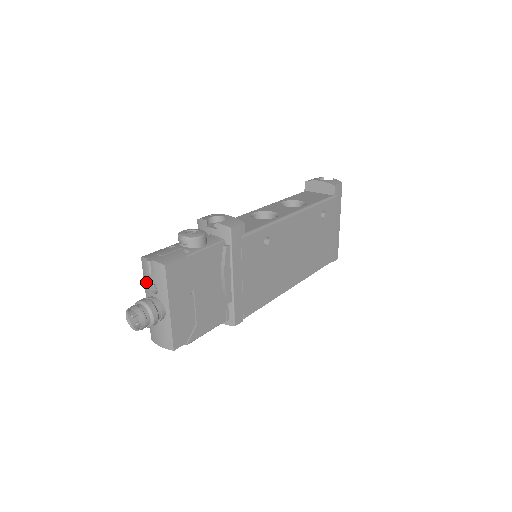
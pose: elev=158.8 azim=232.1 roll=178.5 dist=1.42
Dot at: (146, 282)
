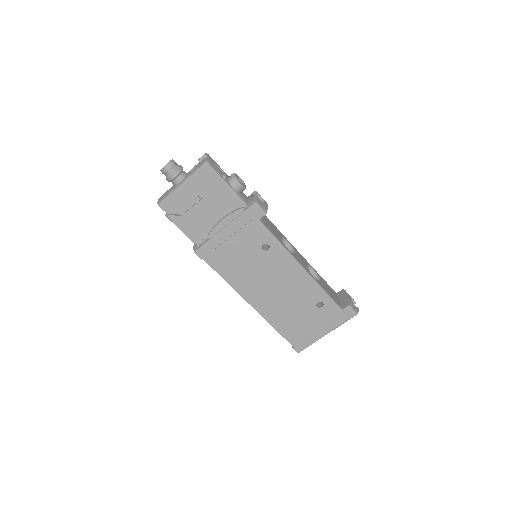
Dot at: occluded
